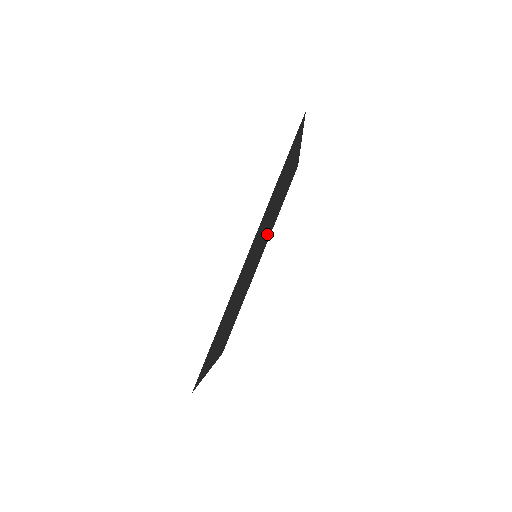
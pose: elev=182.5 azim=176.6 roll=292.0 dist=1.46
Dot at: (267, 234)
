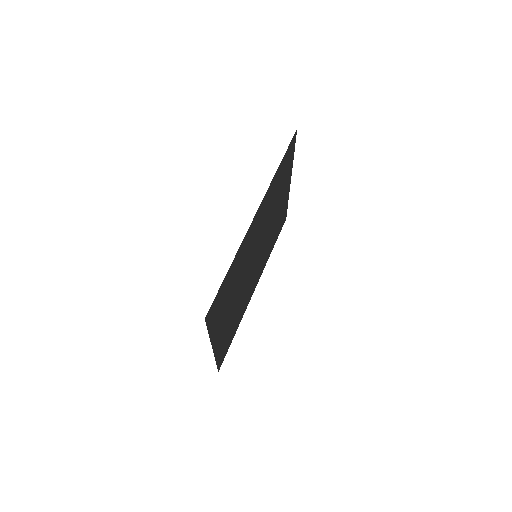
Dot at: (263, 254)
